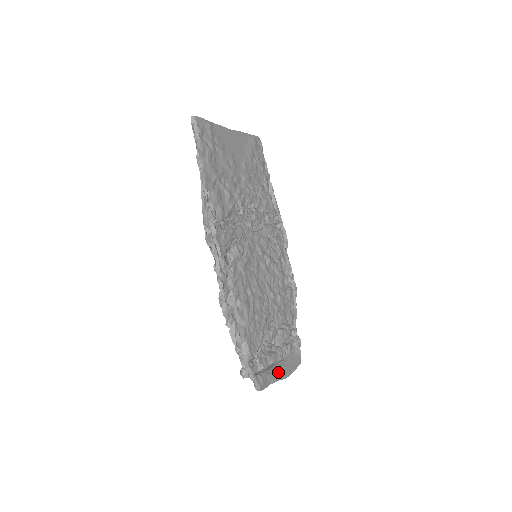
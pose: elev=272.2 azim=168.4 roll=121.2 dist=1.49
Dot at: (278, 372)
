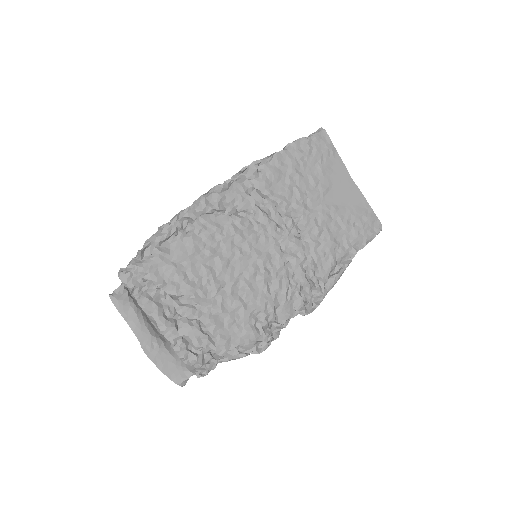
Dot at: (146, 333)
